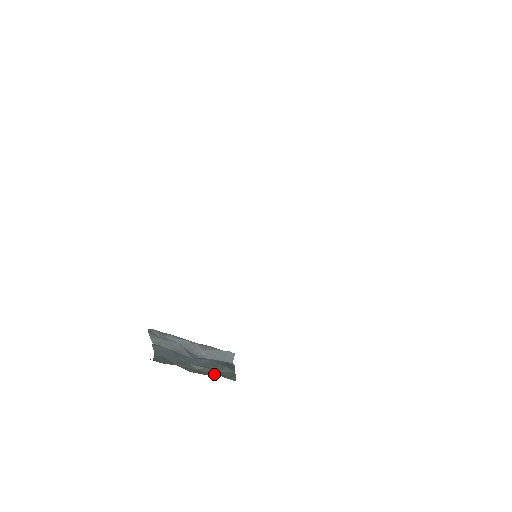
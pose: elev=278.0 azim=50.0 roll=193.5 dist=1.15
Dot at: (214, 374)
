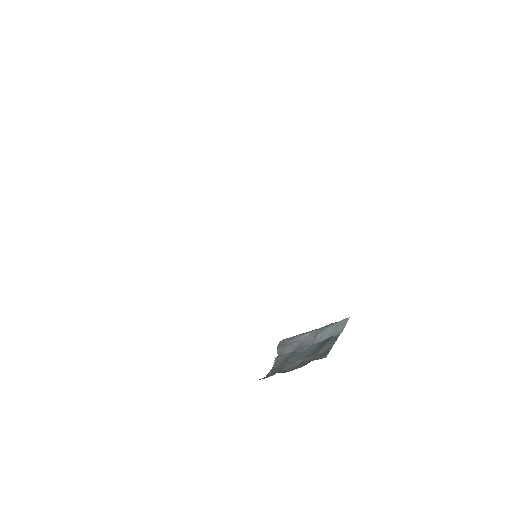
Dot at: (309, 361)
